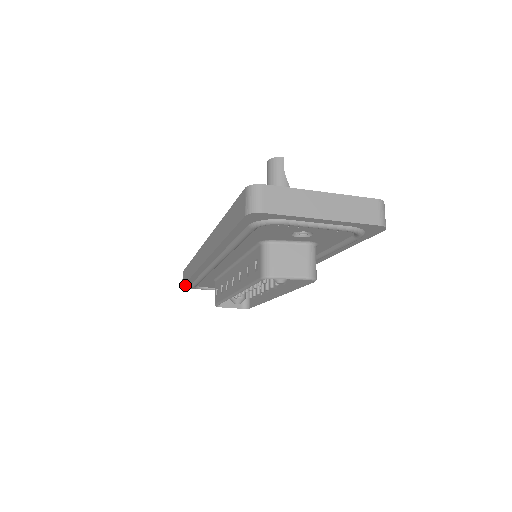
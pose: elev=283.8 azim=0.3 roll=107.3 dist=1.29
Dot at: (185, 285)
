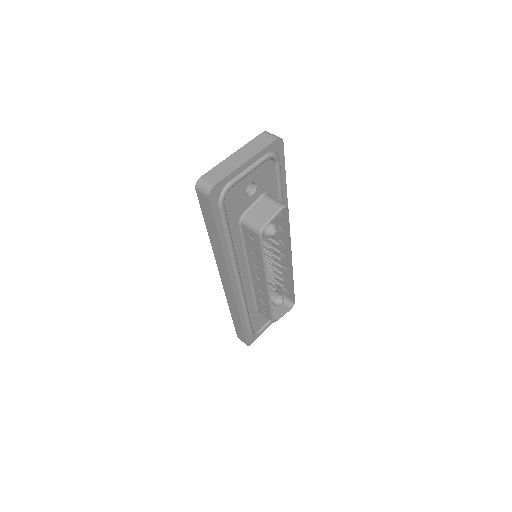
Dot at: (246, 340)
